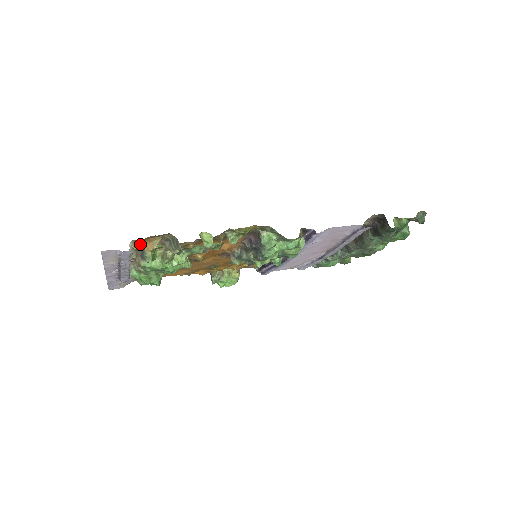
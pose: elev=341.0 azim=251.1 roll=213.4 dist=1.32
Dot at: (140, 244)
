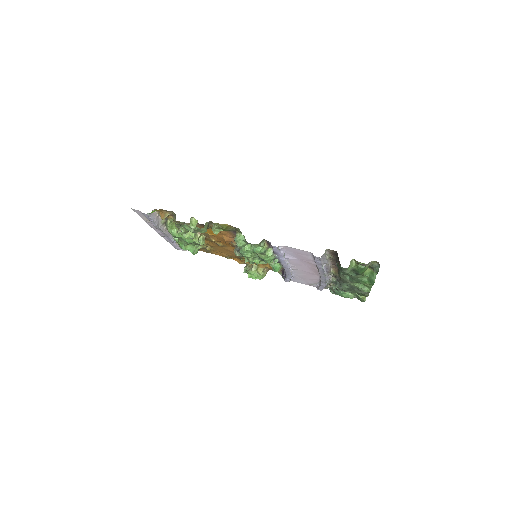
Dot at: occluded
